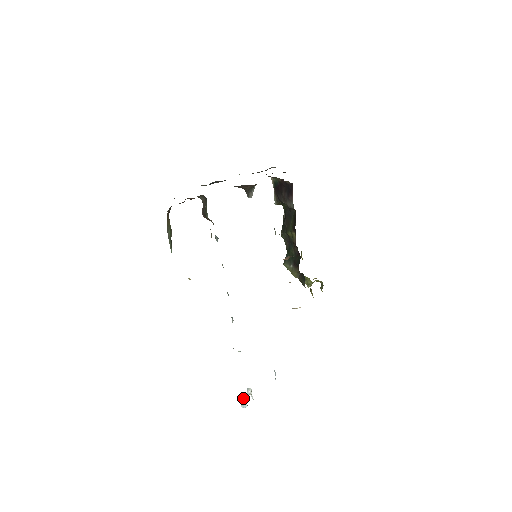
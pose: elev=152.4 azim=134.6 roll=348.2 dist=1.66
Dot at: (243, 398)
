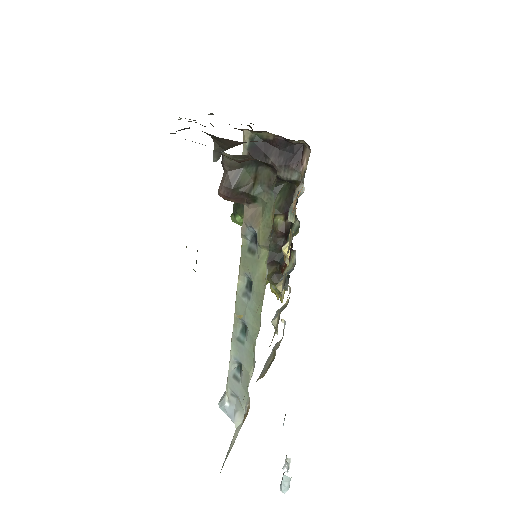
Dot at: occluded
